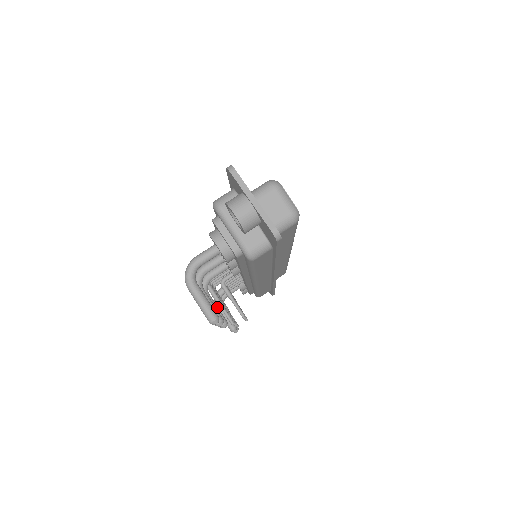
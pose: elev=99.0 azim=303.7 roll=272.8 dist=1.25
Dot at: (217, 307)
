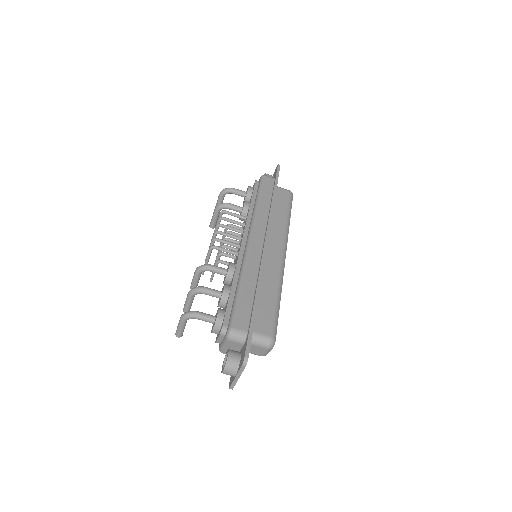
Dot at: (198, 282)
